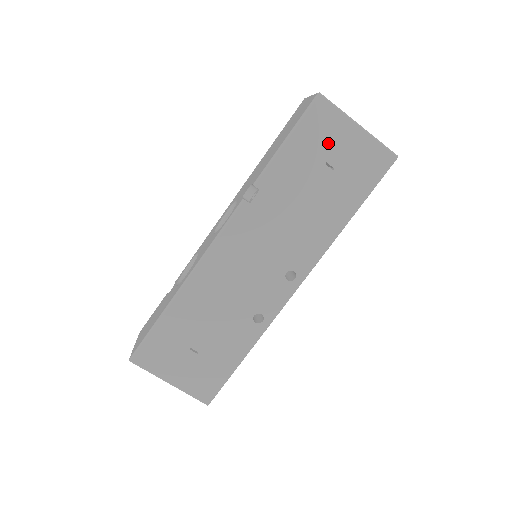
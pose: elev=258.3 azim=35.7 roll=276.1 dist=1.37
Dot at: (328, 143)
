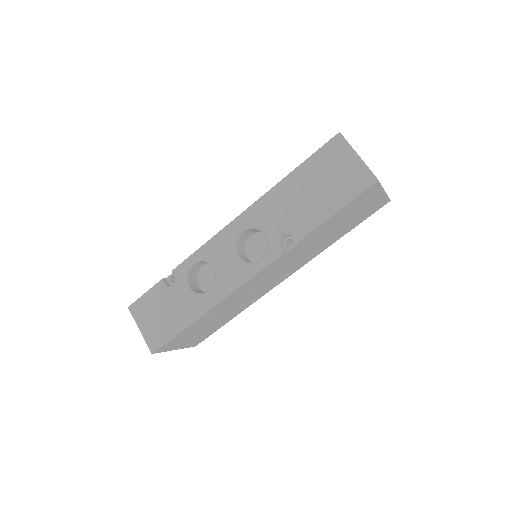
Dot at: (360, 206)
